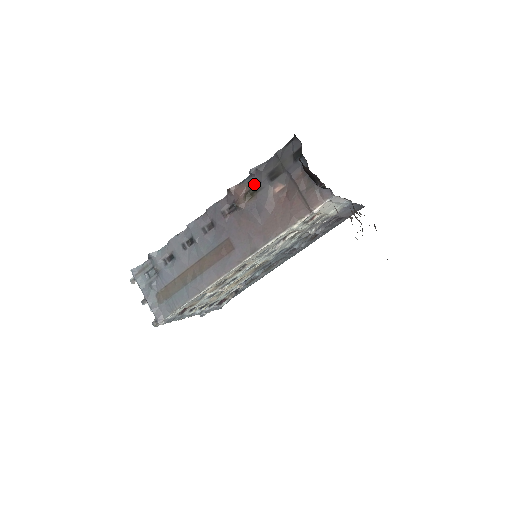
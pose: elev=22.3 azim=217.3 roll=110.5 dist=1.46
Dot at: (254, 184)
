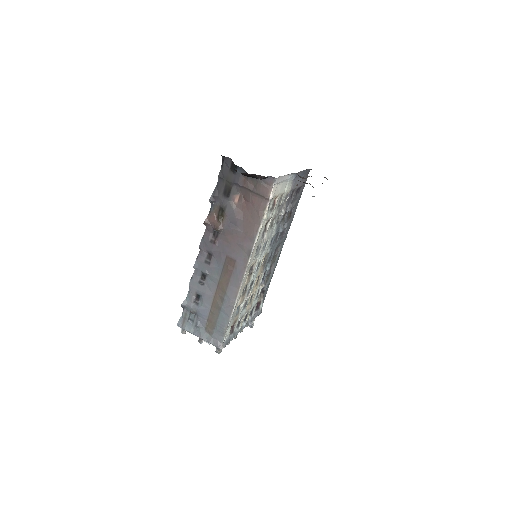
Dot at: (218, 207)
